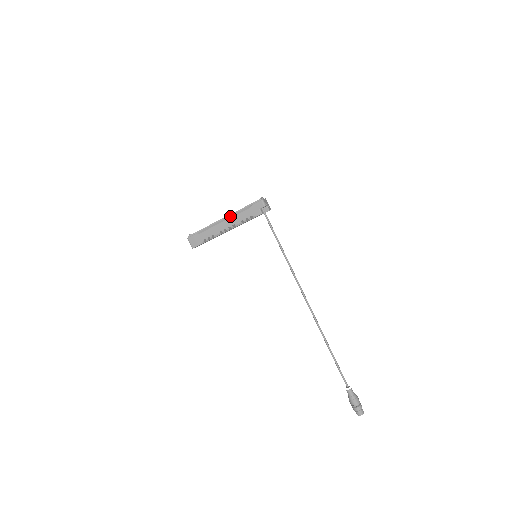
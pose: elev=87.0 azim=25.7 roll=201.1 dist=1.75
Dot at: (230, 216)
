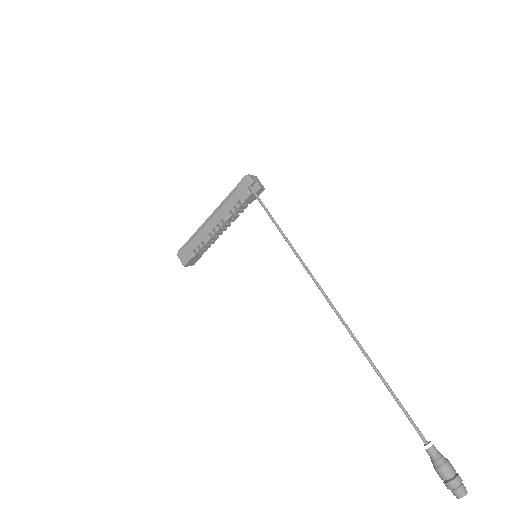
Dot at: (216, 210)
